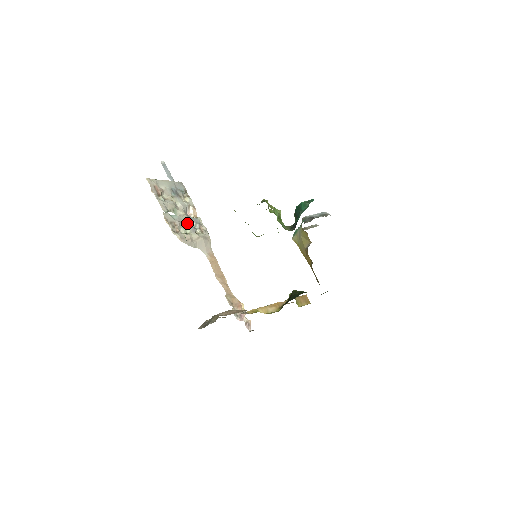
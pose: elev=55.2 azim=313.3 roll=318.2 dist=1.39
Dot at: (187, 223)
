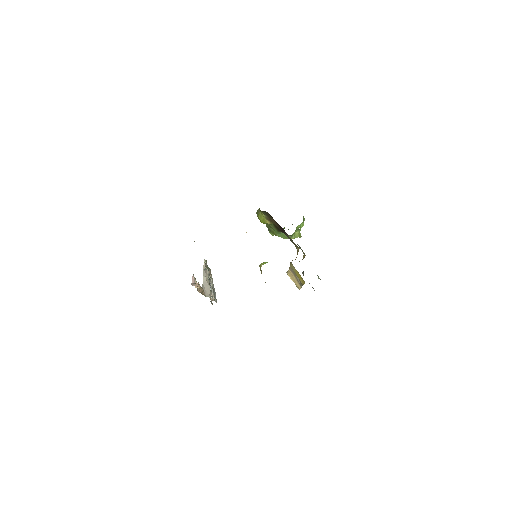
Dot at: occluded
